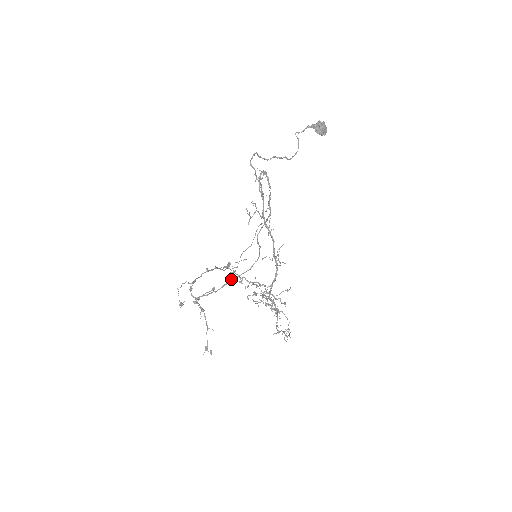
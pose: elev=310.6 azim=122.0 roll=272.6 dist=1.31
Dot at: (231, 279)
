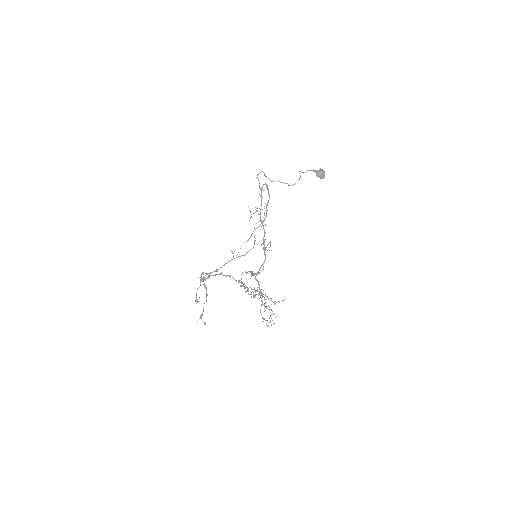
Dot at: (230, 260)
